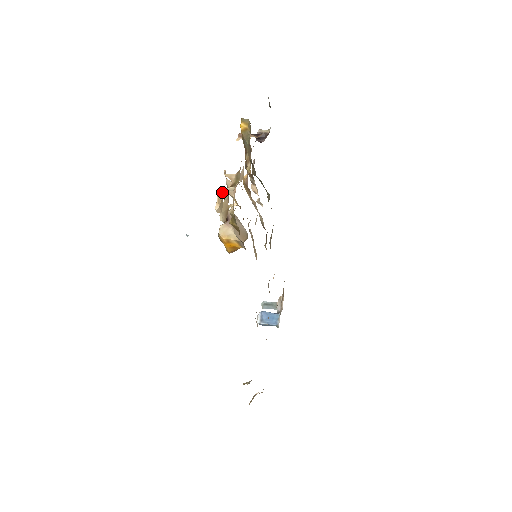
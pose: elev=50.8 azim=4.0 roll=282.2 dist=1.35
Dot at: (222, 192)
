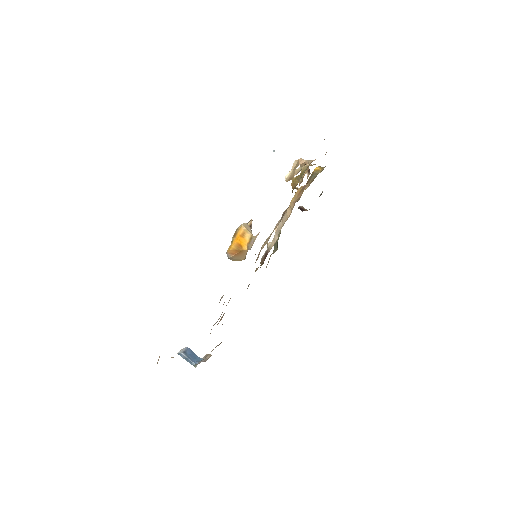
Dot at: (303, 160)
